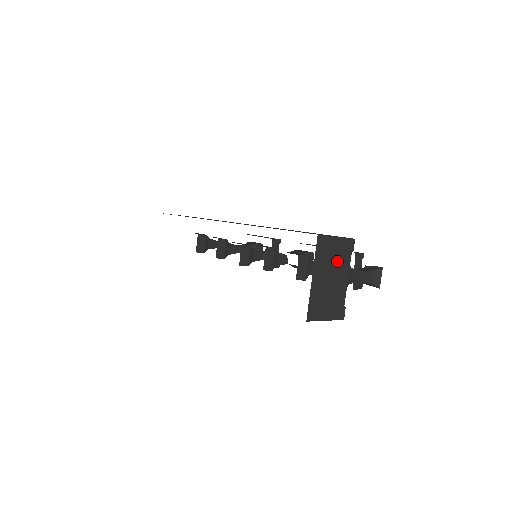
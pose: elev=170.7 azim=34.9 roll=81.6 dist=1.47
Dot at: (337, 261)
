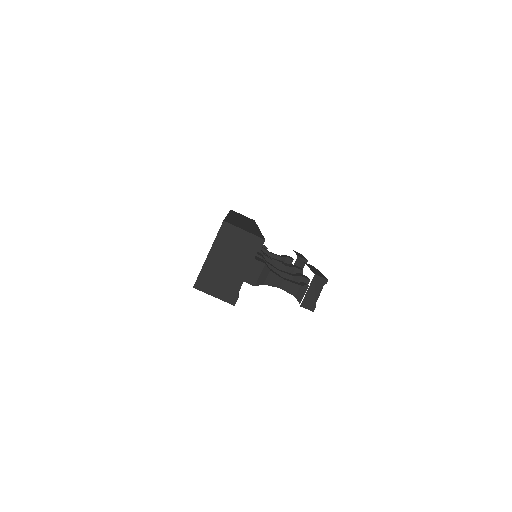
Dot at: (239, 251)
